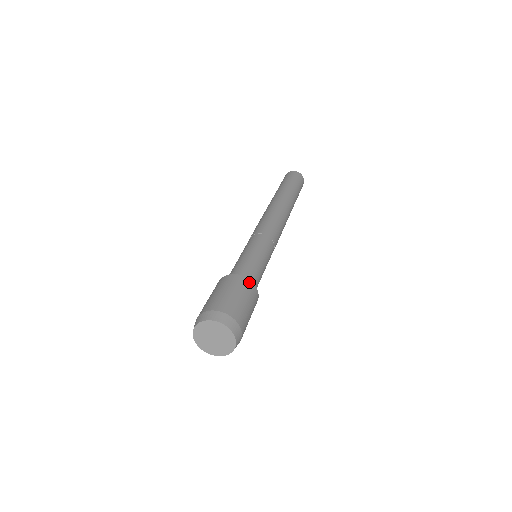
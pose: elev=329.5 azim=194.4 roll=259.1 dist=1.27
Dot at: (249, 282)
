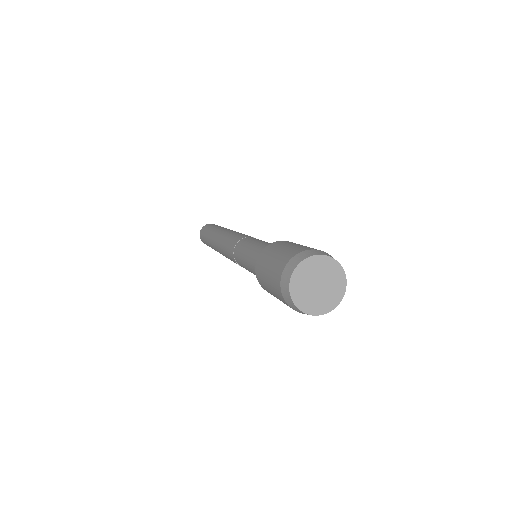
Dot at: occluded
